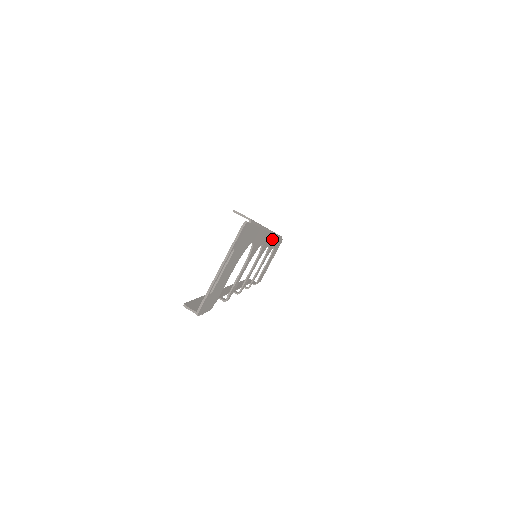
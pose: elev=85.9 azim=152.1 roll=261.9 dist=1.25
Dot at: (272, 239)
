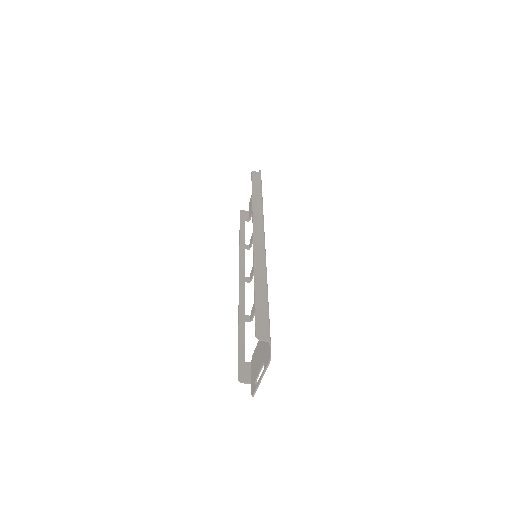
Dot at: occluded
